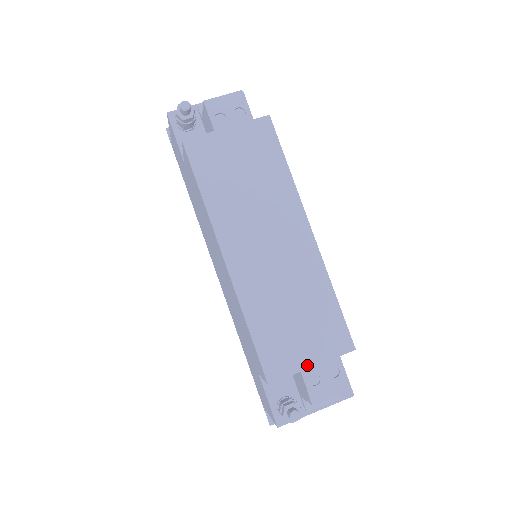
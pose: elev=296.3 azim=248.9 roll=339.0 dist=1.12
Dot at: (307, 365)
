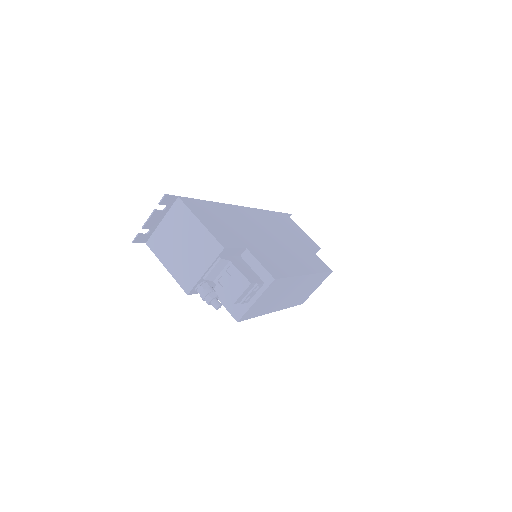
Dot at: occluded
